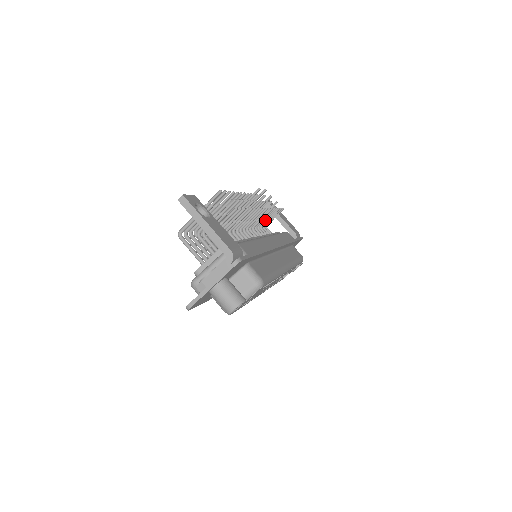
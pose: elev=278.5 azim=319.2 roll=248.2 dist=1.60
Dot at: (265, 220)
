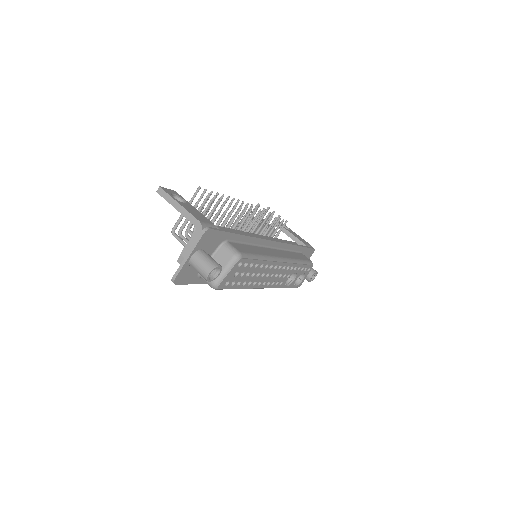
Dot at: (268, 230)
